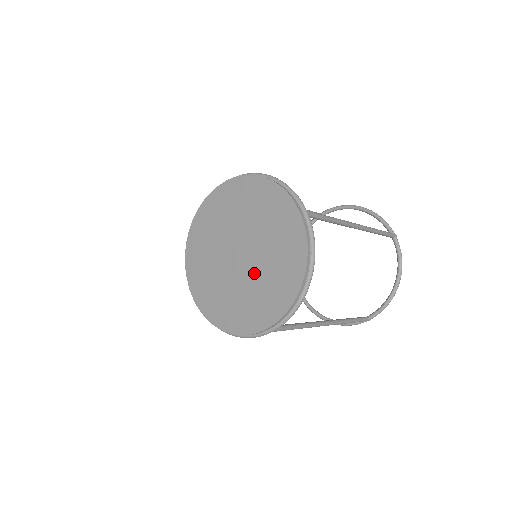
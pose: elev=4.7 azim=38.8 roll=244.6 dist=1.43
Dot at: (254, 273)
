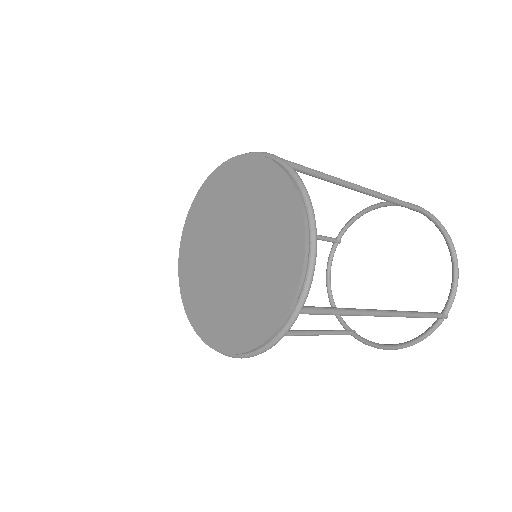
Dot at: (252, 258)
